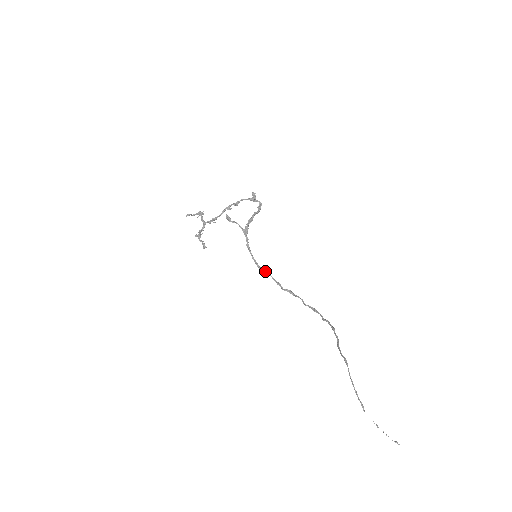
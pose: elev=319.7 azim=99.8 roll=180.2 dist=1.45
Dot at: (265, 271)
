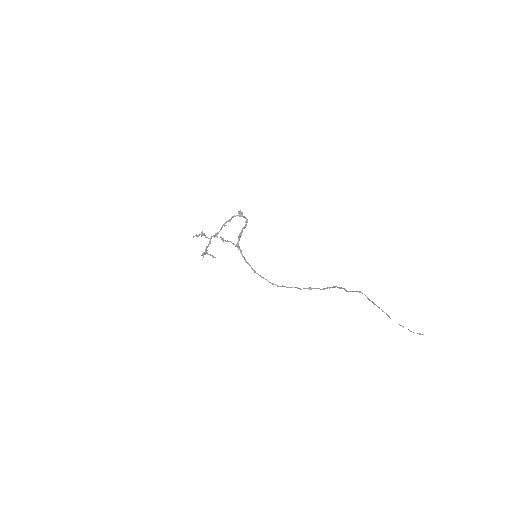
Dot at: (260, 275)
